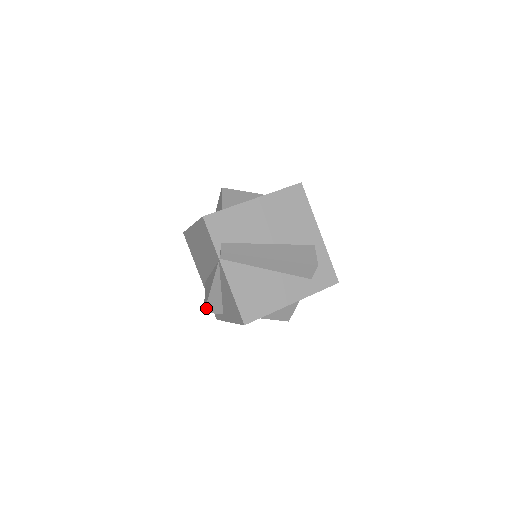
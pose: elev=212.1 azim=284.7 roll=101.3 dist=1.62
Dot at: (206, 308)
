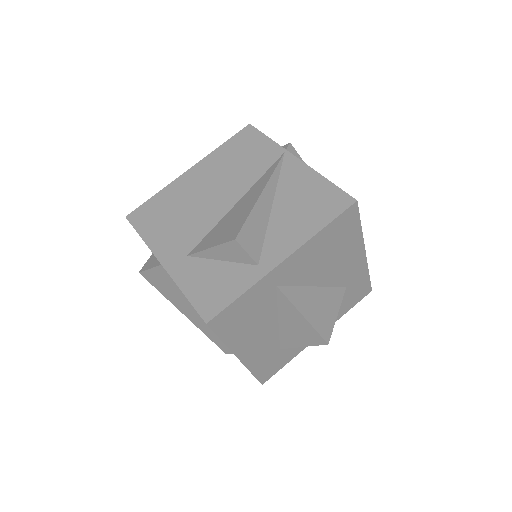
Dot at: (241, 231)
